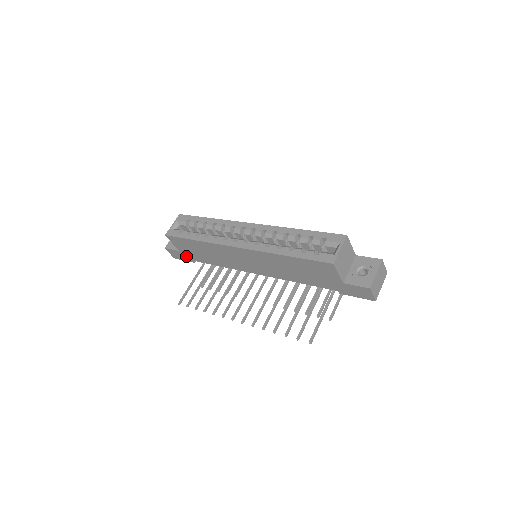
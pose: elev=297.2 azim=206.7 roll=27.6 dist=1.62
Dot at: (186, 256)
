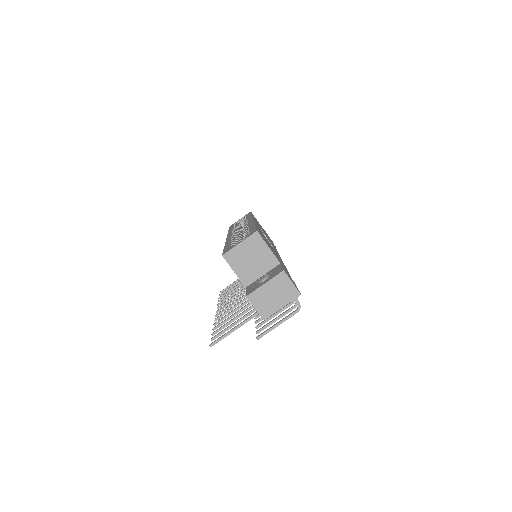
Dot at: occluded
